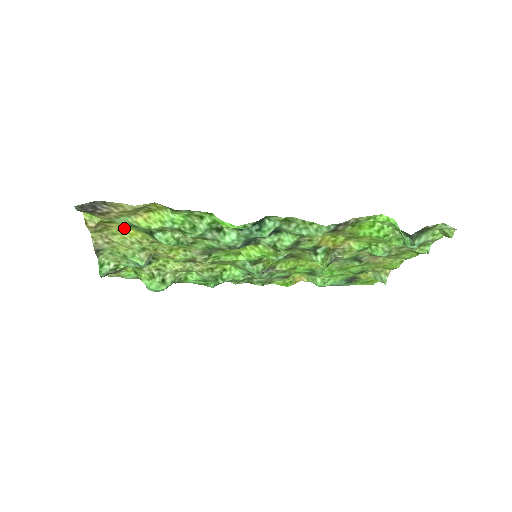
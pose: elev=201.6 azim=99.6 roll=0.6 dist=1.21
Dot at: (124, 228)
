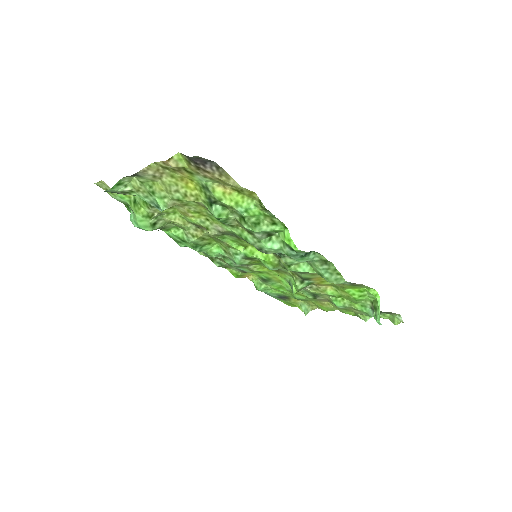
Dot at: (188, 179)
